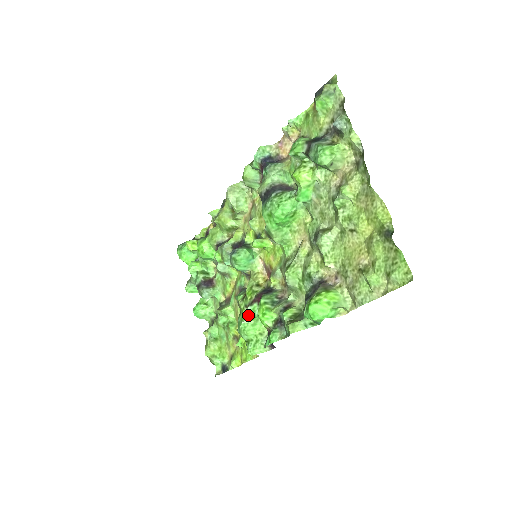
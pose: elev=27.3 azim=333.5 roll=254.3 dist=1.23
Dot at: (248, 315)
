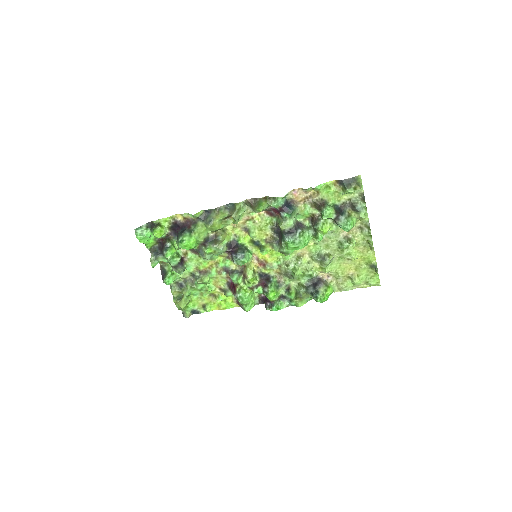
Dot at: (250, 292)
